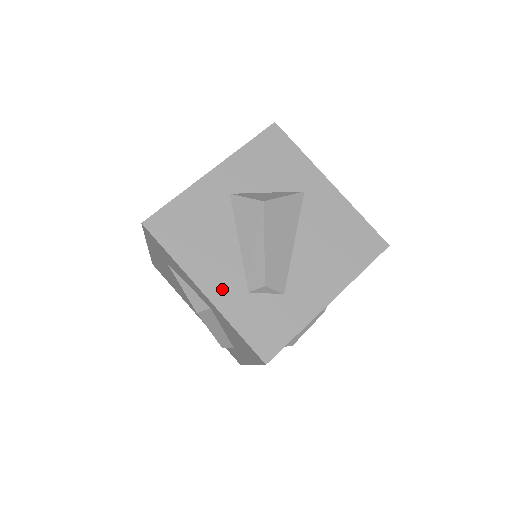
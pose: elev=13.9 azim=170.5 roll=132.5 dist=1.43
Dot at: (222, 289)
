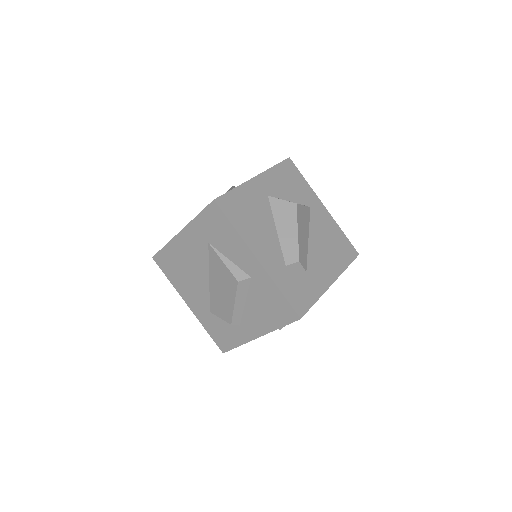
Dot at: (269, 260)
